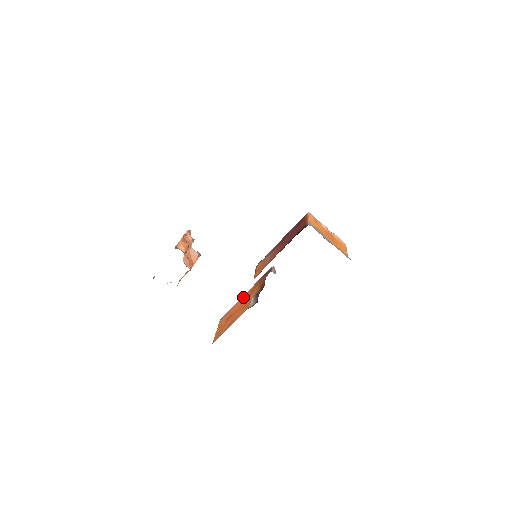
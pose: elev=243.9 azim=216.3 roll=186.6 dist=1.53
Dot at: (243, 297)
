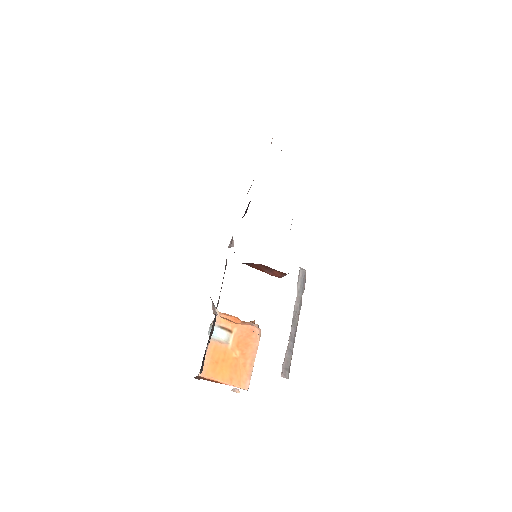
Dot at: occluded
